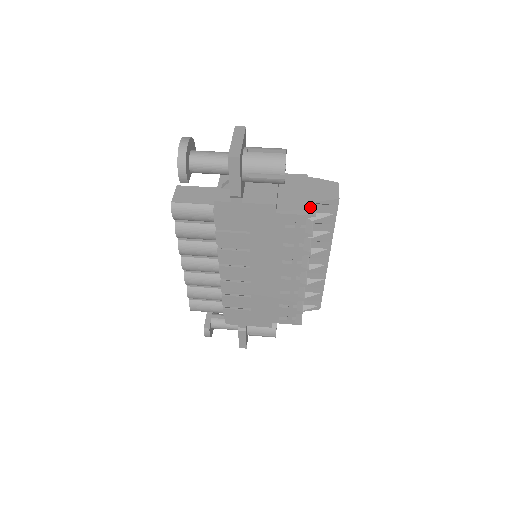
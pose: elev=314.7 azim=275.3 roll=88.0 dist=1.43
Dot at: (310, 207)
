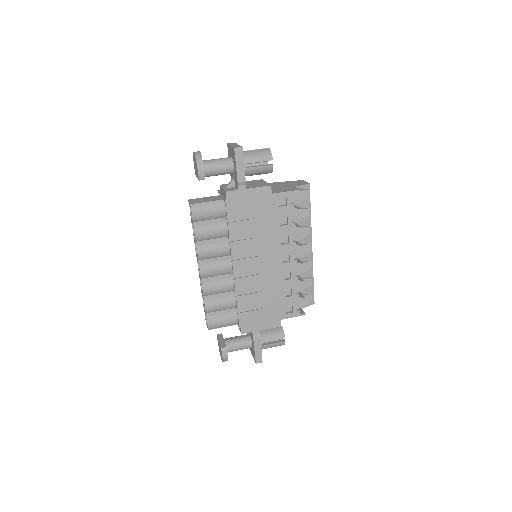
Dot at: (293, 188)
